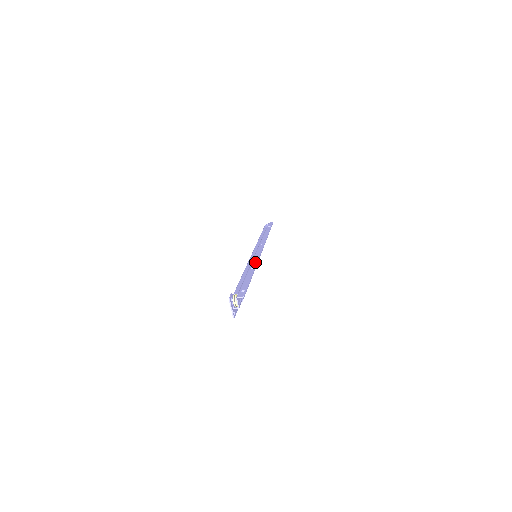
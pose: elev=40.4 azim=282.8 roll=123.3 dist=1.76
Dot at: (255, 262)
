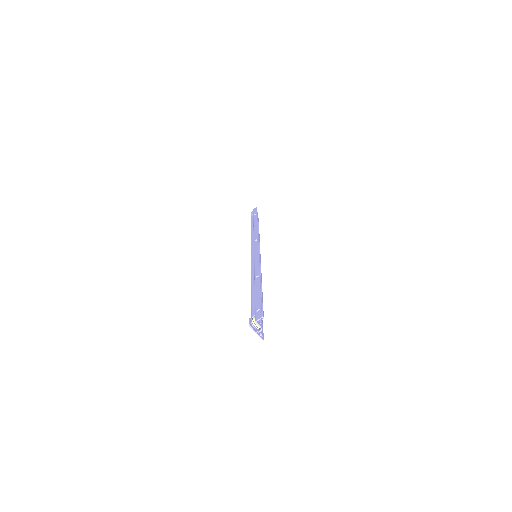
Dot at: (257, 267)
